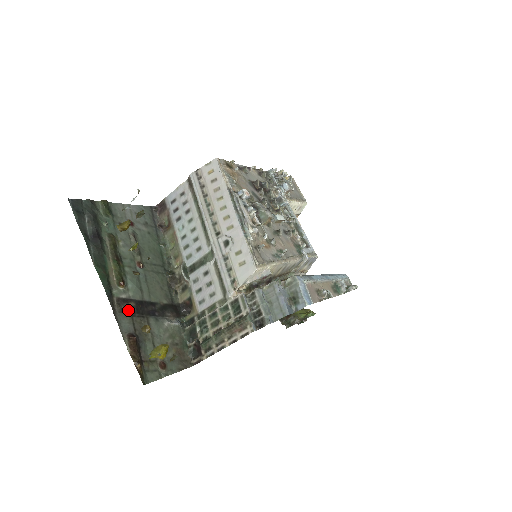
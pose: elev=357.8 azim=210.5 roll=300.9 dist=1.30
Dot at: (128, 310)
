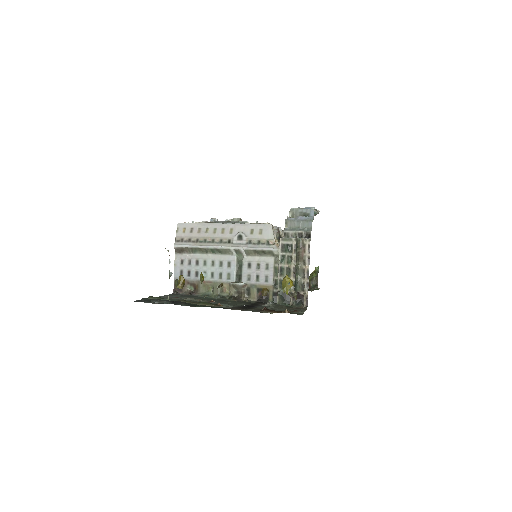
Dot at: (241, 308)
